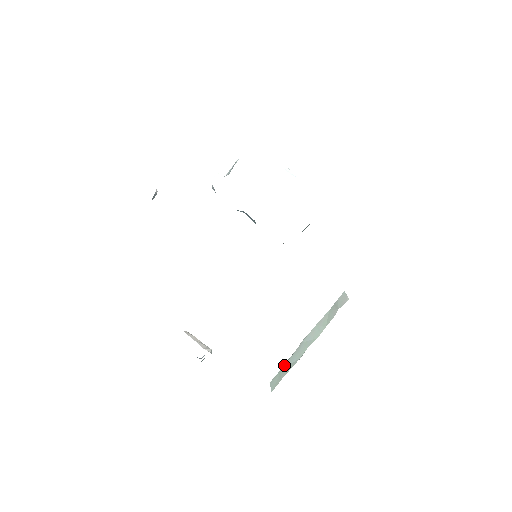
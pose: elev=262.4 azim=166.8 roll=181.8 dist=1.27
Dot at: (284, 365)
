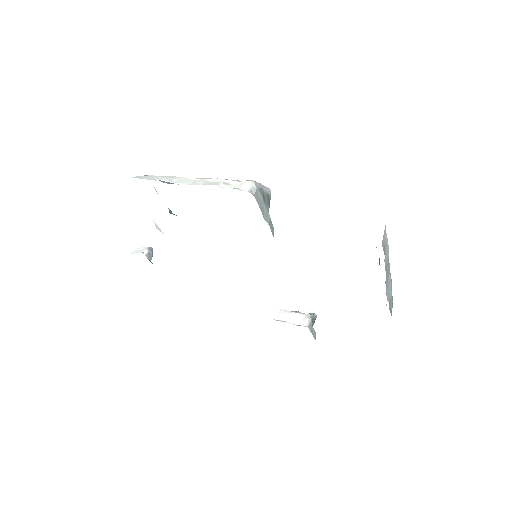
Dot at: occluded
